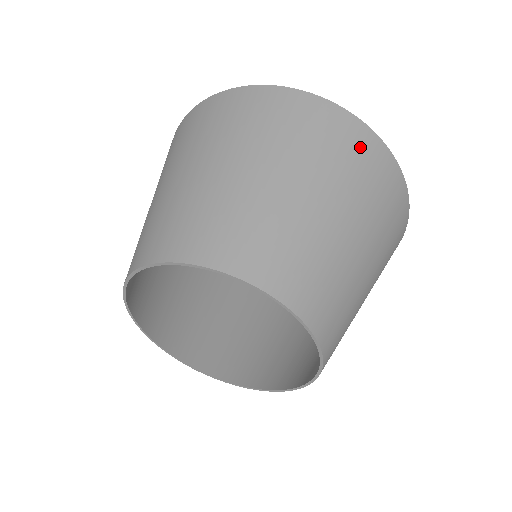
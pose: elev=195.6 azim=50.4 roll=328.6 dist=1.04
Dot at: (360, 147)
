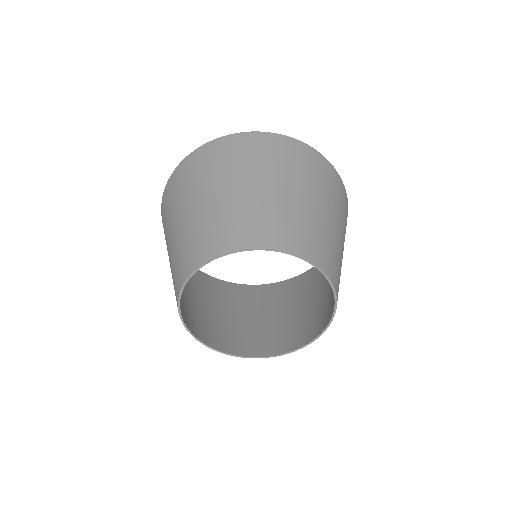
Dot at: (346, 206)
